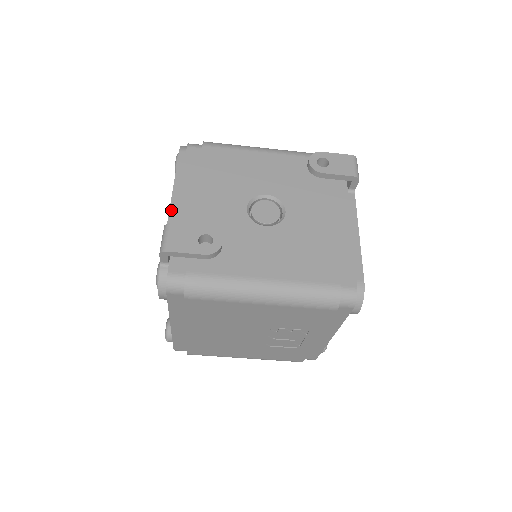
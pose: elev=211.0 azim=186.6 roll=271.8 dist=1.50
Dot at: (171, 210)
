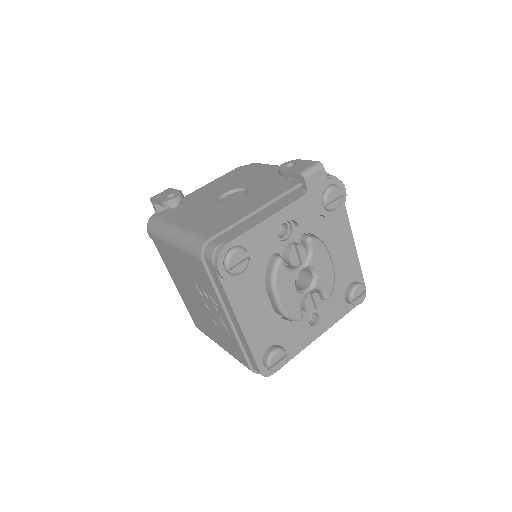
Dot at: (194, 192)
